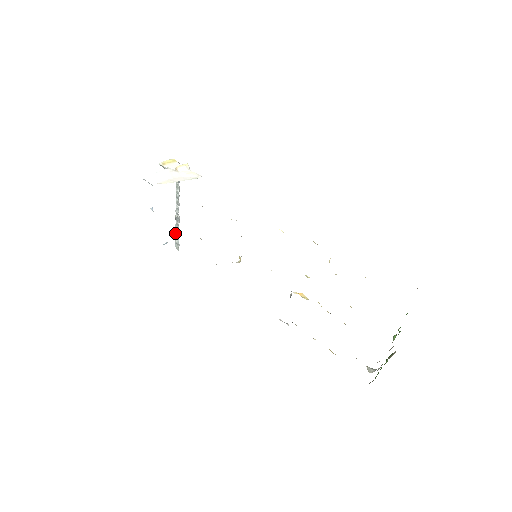
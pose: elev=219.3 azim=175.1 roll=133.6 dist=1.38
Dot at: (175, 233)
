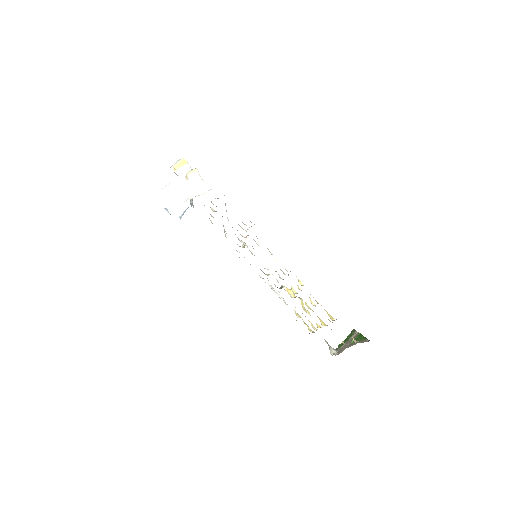
Dot at: occluded
